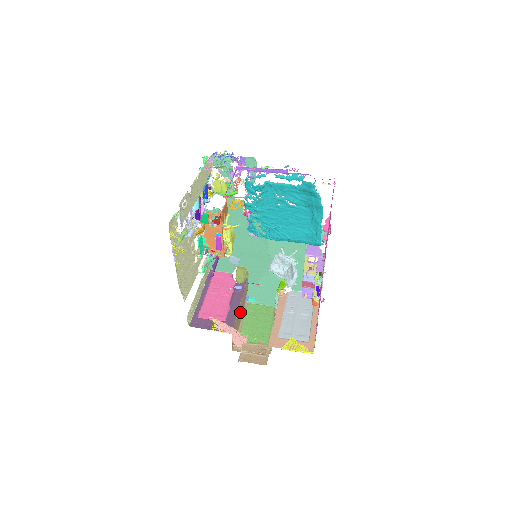
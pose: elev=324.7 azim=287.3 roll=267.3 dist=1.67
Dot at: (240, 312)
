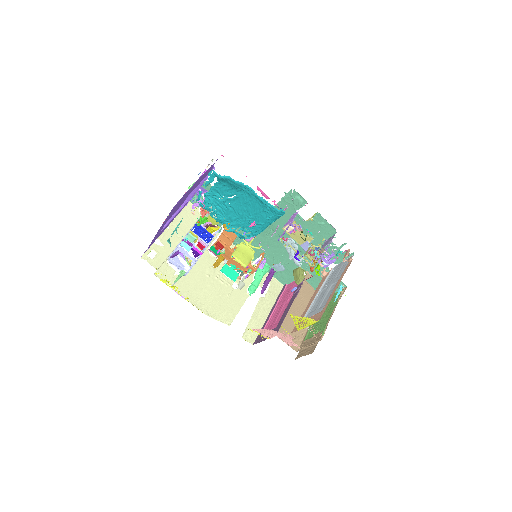
Dot at: (303, 311)
